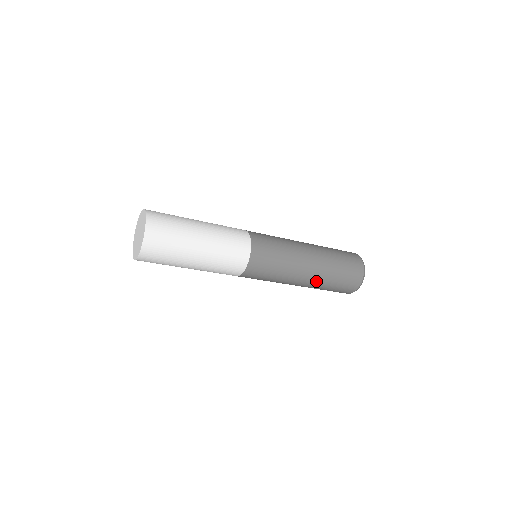
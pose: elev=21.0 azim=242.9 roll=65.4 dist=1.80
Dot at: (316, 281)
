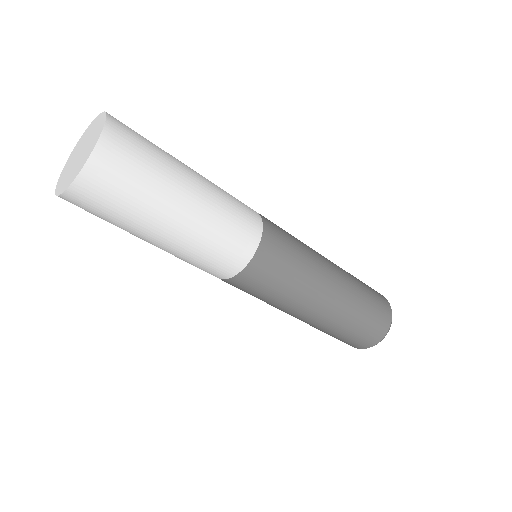
Dot at: (310, 324)
